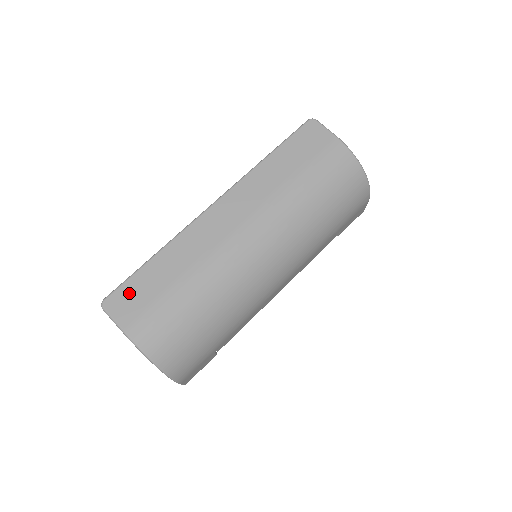
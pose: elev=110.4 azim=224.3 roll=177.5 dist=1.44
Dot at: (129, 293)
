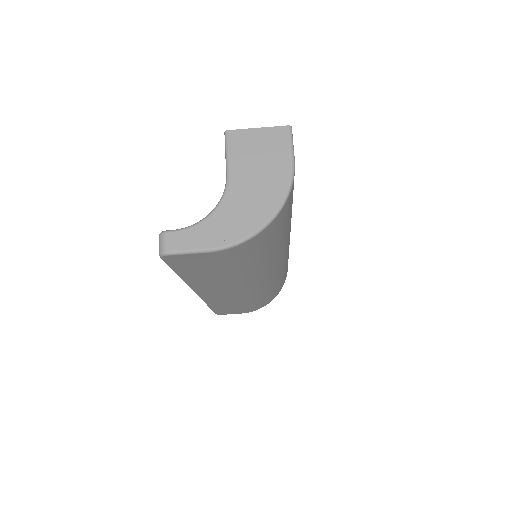
Dot at: occluded
